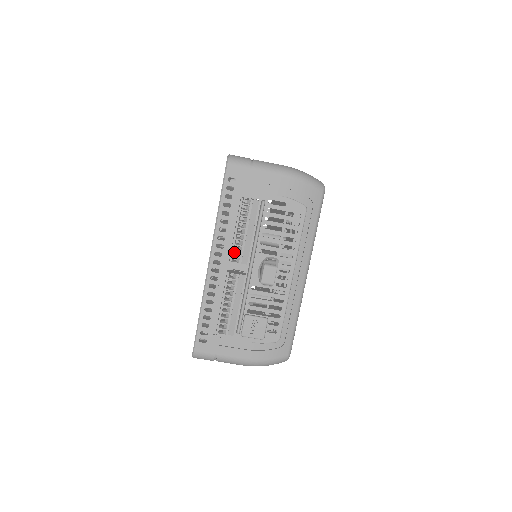
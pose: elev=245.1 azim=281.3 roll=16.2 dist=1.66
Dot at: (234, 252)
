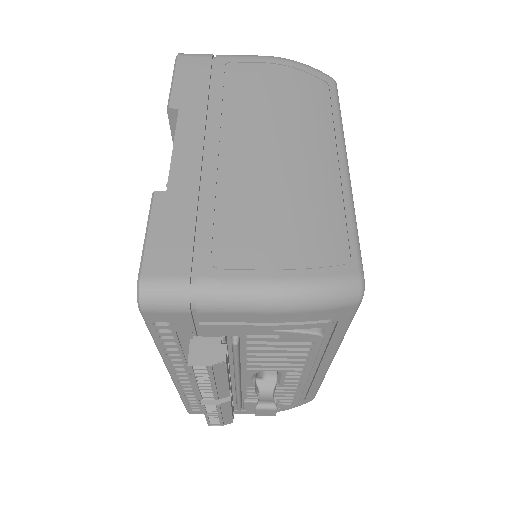
Dot at: occluded
